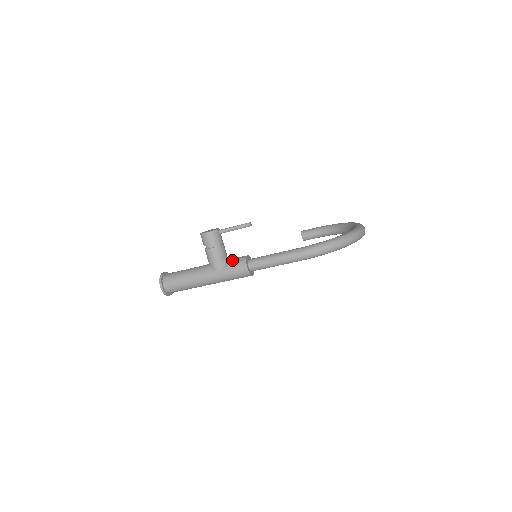
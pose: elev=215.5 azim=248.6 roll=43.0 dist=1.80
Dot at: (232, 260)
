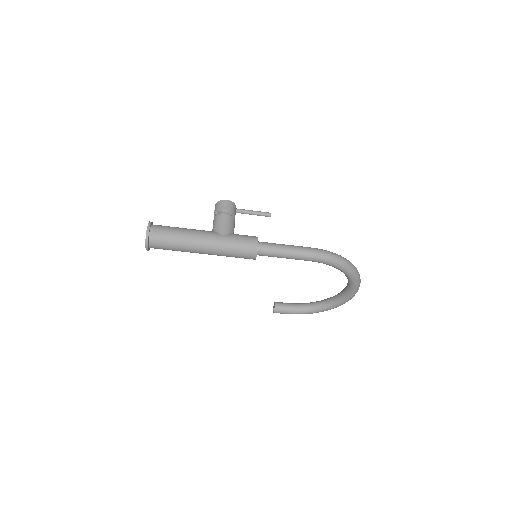
Dot at: occluded
